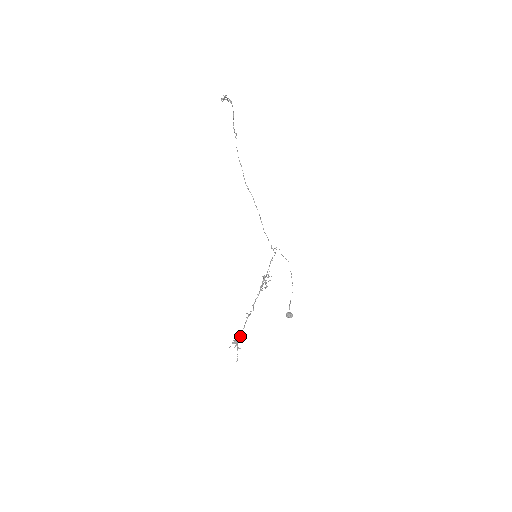
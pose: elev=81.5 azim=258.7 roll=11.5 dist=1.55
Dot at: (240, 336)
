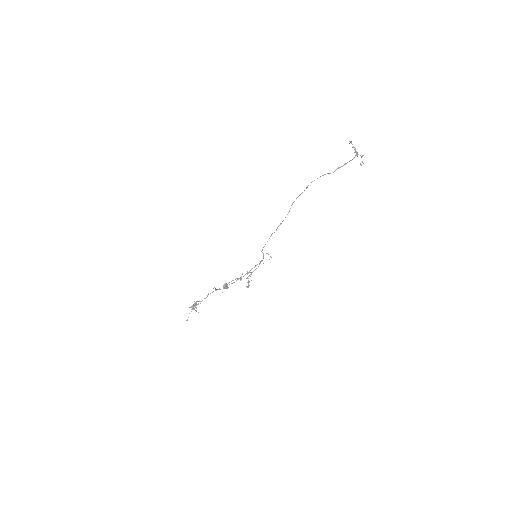
Dot at: (200, 303)
